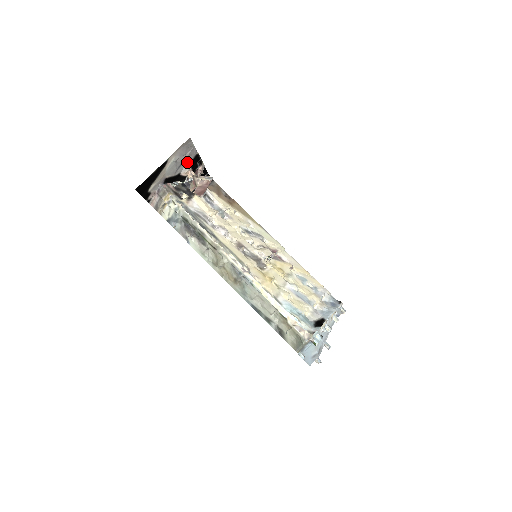
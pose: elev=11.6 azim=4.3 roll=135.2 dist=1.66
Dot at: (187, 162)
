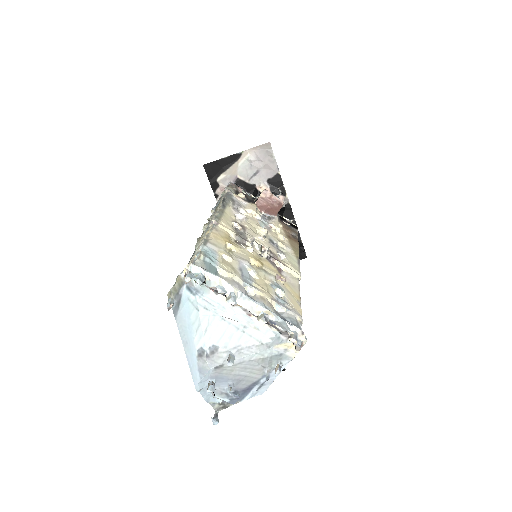
Dot at: (265, 176)
